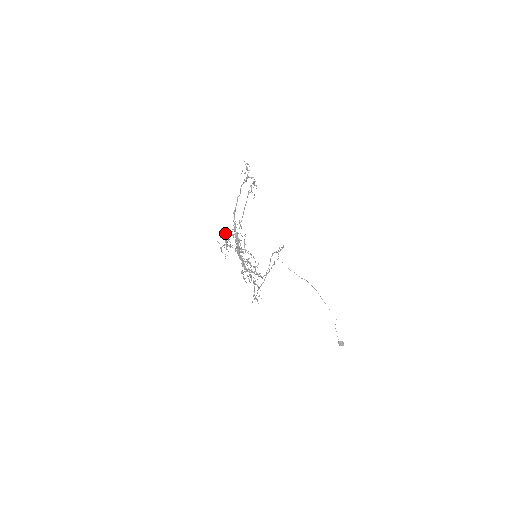
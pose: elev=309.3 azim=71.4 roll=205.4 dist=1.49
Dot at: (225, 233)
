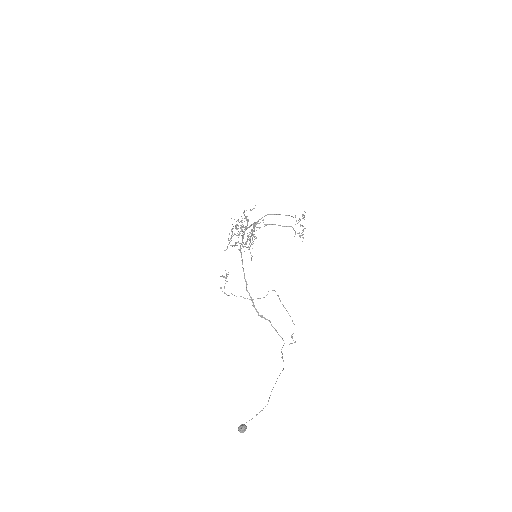
Dot at: occluded
